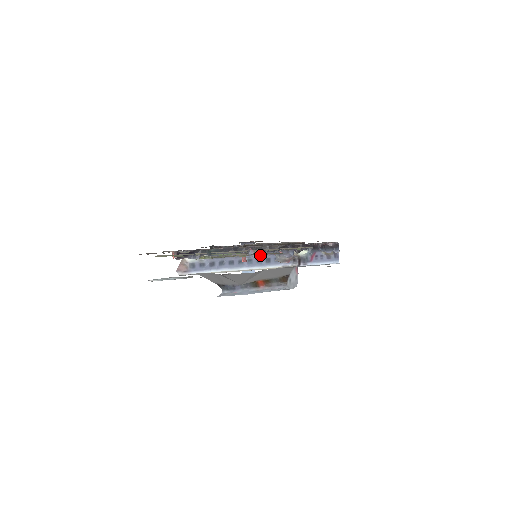
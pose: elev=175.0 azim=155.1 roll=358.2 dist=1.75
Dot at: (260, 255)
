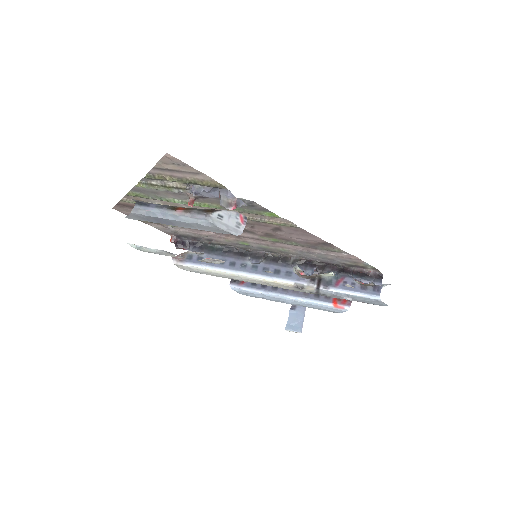
Dot at: (194, 186)
